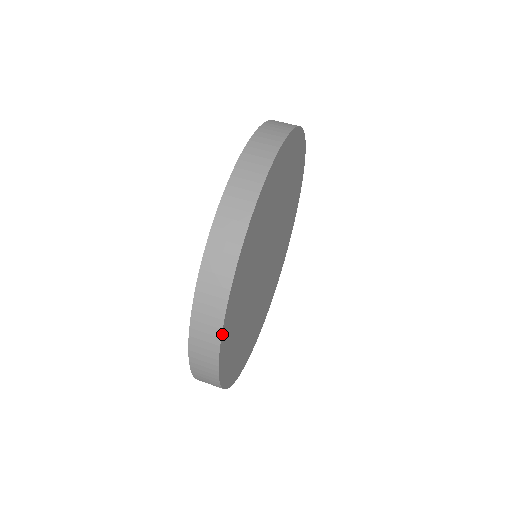
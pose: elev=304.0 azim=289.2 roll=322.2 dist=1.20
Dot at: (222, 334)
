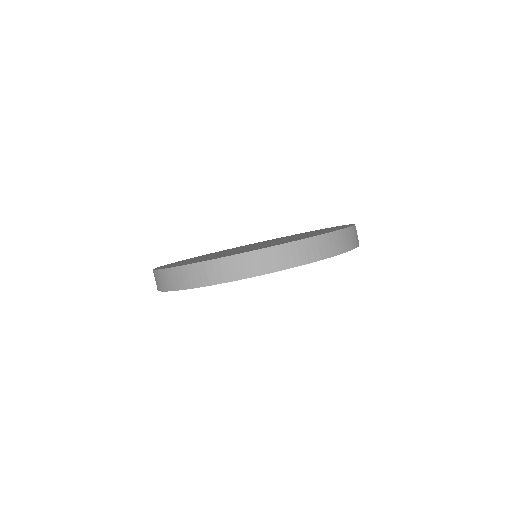
Dot at: occluded
